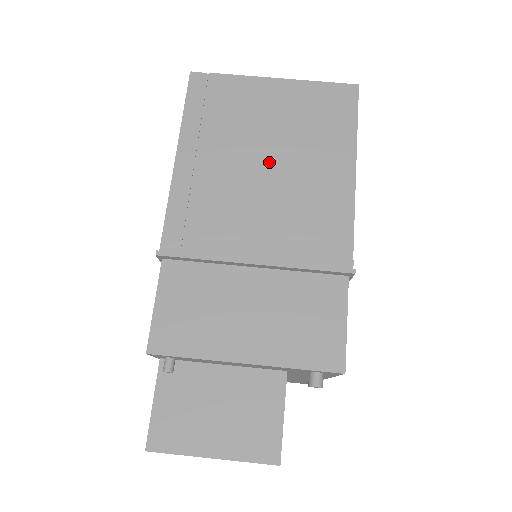
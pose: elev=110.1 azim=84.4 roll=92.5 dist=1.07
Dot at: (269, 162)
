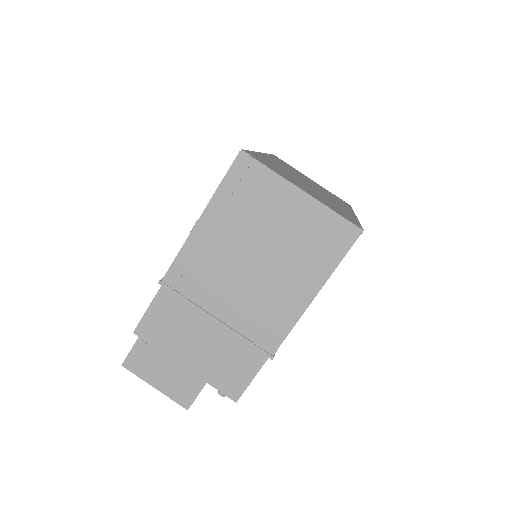
Dot at: (260, 258)
